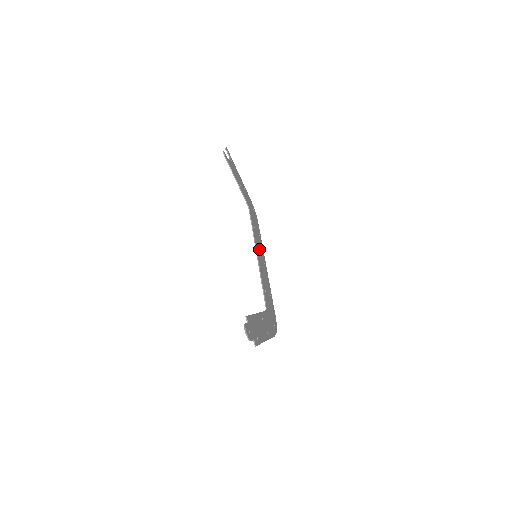
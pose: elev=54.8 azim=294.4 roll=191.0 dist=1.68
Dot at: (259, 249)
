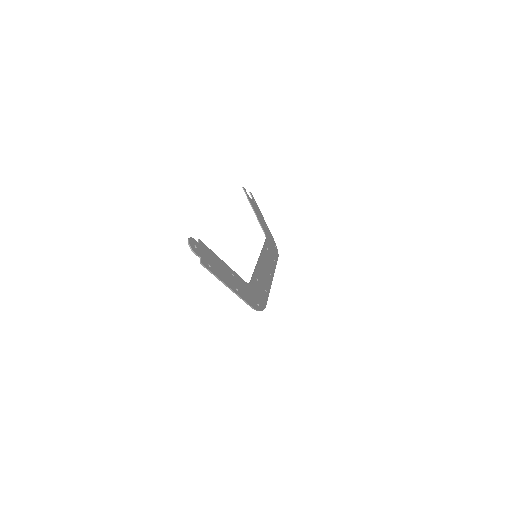
Dot at: (266, 261)
